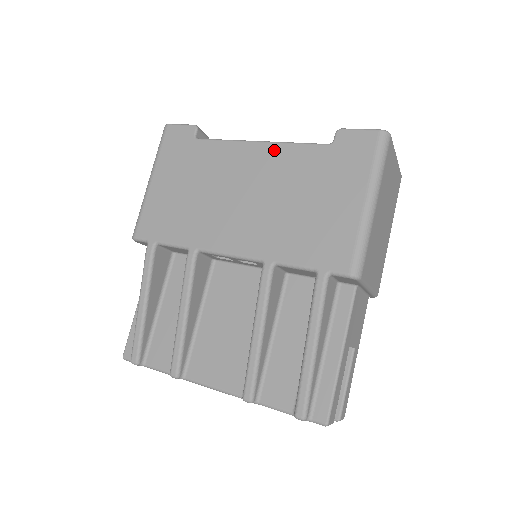
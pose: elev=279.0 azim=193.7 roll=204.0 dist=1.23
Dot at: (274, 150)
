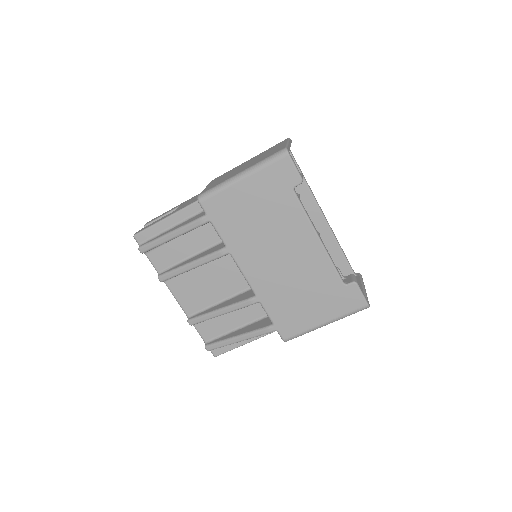
Dot at: (320, 254)
